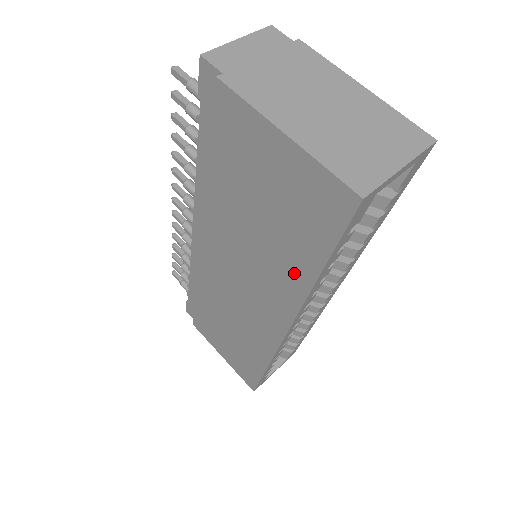
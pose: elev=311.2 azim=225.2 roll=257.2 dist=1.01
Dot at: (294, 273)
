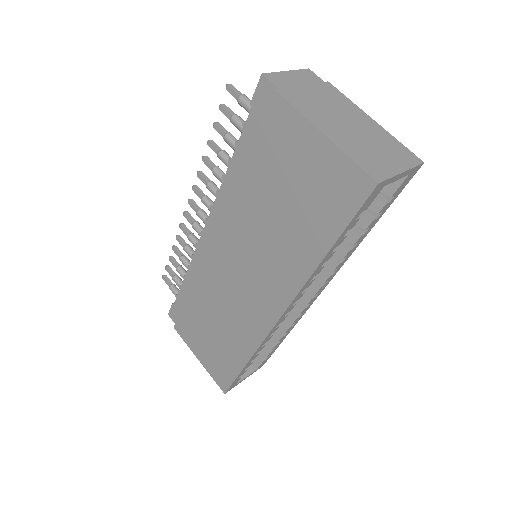
Dot at: (302, 255)
